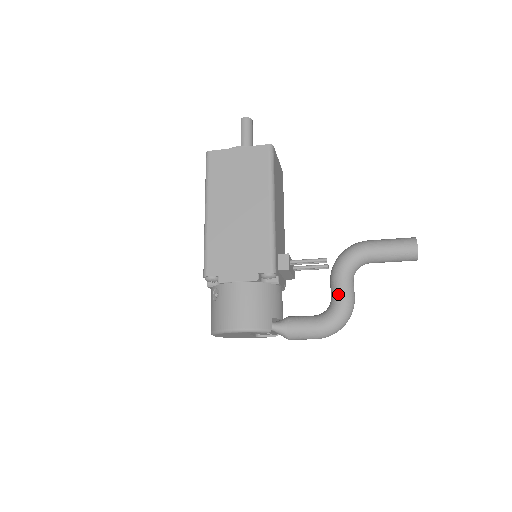
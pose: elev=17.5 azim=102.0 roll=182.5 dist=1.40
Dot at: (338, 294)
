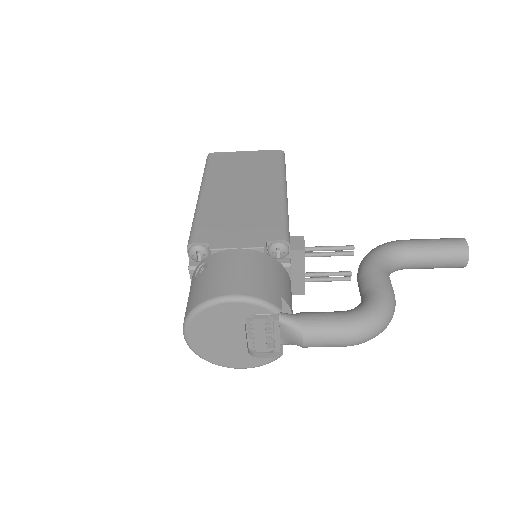
Dot at: (373, 284)
